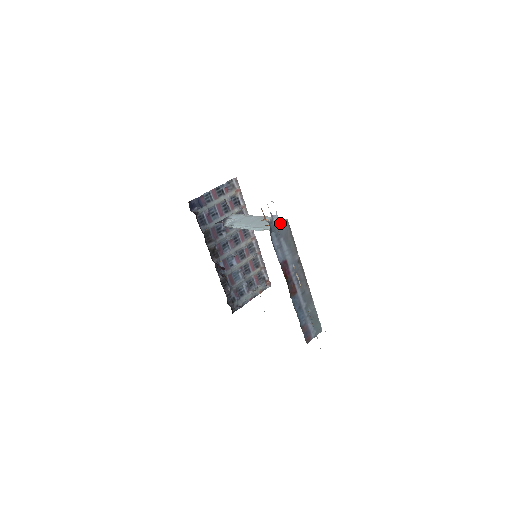
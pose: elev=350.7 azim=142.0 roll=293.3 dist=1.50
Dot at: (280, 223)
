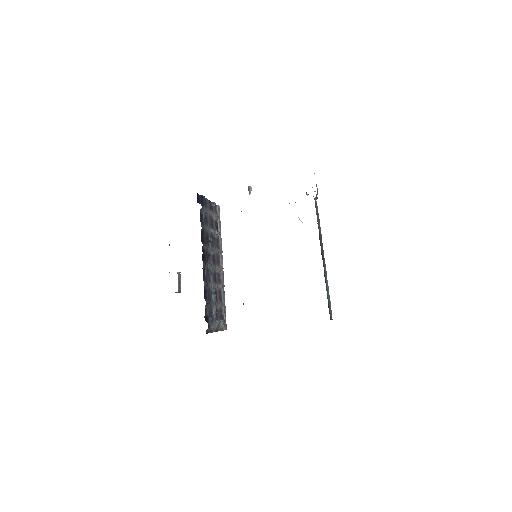
Dot at: occluded
